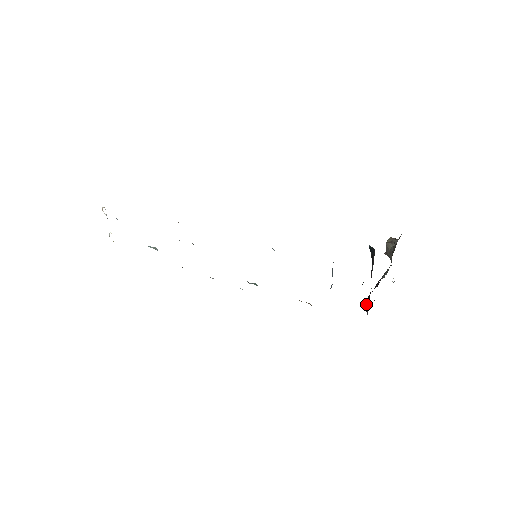
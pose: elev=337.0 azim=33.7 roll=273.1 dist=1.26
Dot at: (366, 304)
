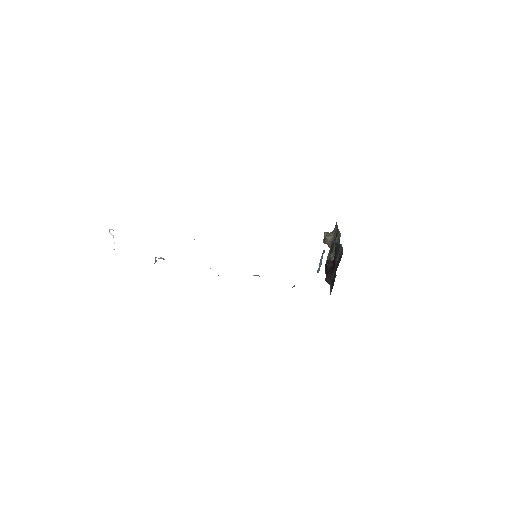
Dot at: (328, 278)
